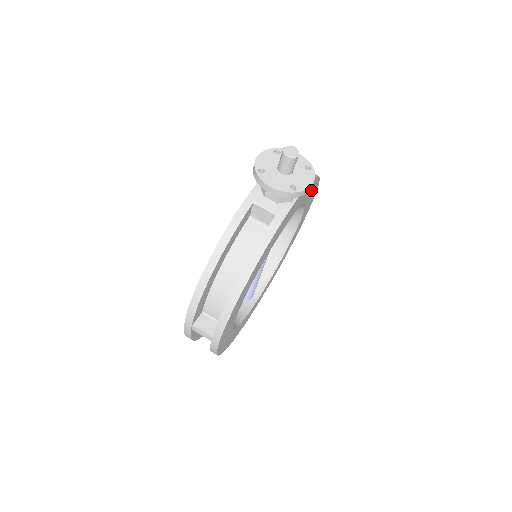
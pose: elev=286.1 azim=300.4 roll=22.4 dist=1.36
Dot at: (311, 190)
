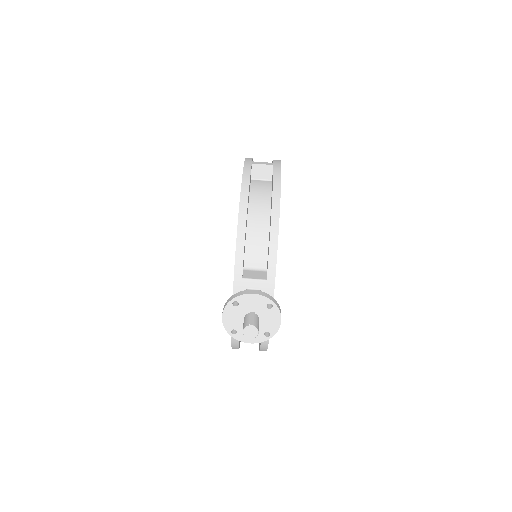
Dot at: occluded
